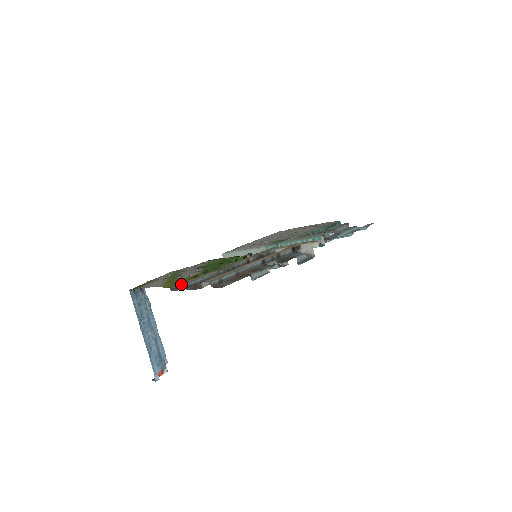
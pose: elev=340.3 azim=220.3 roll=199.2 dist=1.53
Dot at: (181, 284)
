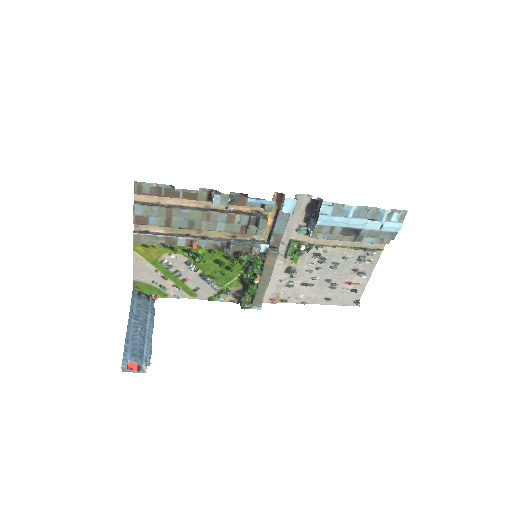
Dot at: (139, 232)
